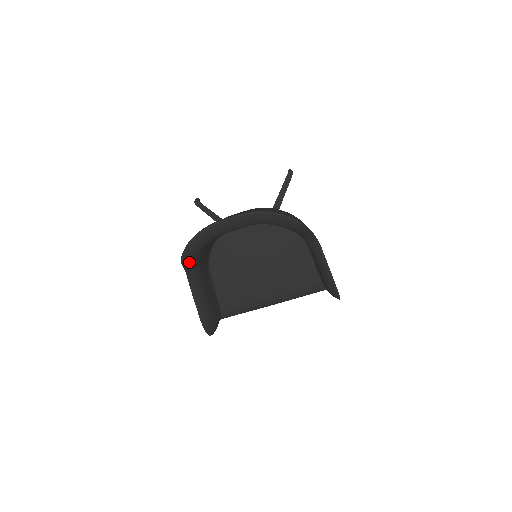
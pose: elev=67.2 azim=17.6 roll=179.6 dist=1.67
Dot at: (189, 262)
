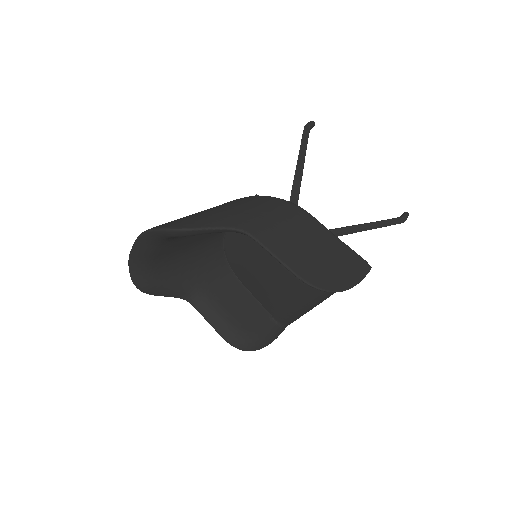
Dot at: (158, 292)
